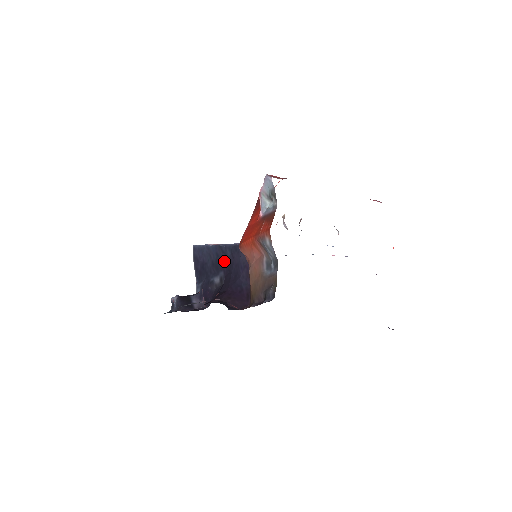
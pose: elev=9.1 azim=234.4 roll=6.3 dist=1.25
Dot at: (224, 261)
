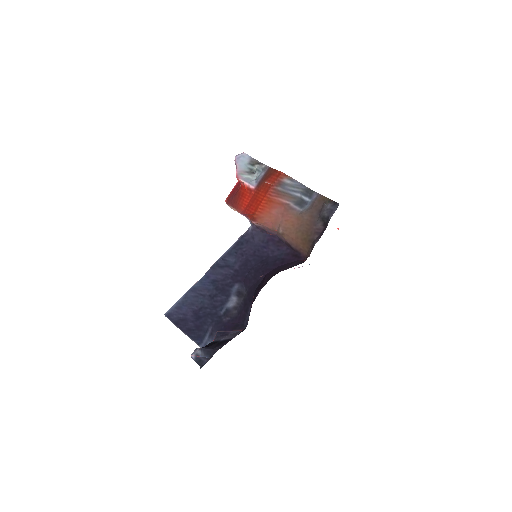
Dot at: (230, 274)
